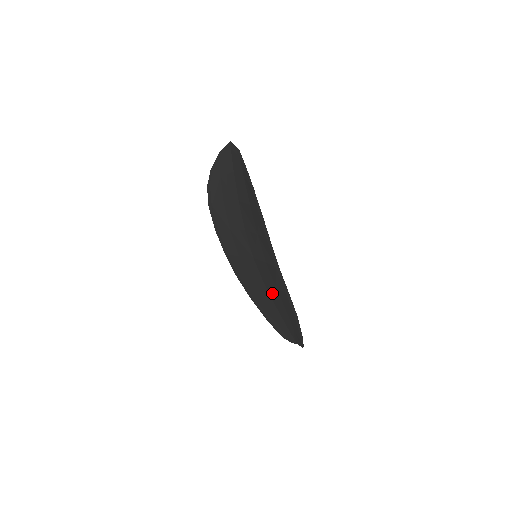
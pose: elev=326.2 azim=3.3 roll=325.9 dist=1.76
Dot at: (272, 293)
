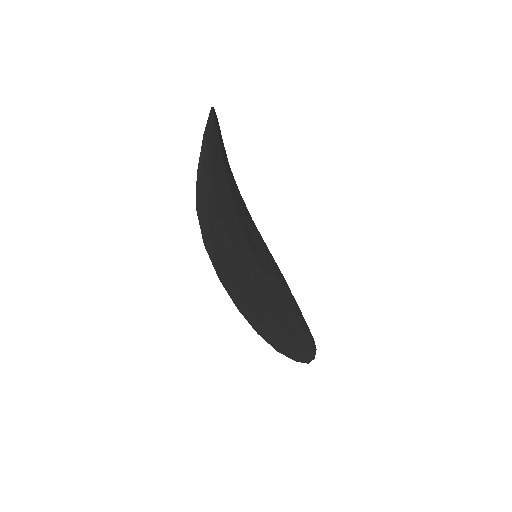
Dot at: (273, 301)
